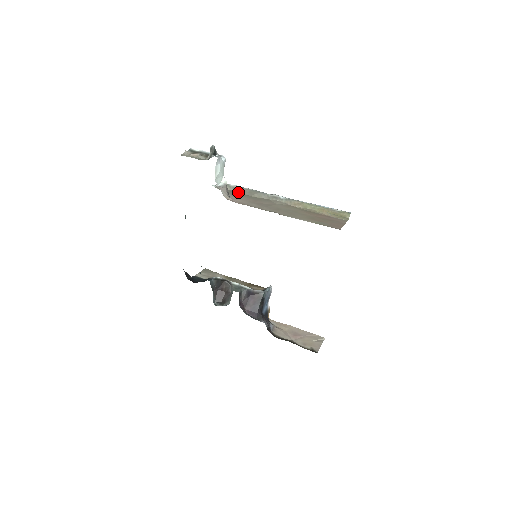
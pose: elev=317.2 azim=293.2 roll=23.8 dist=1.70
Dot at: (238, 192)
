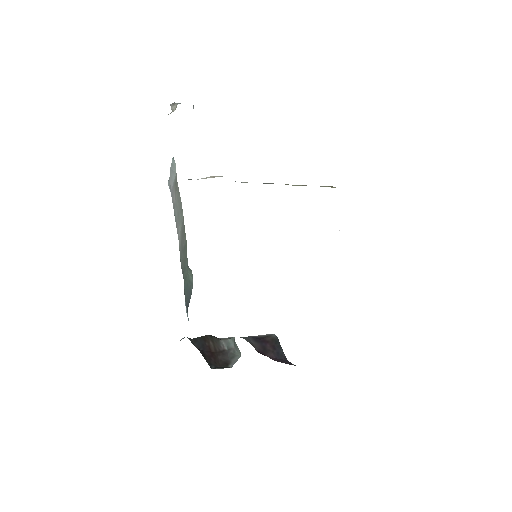
Dot at: (203, 178)
